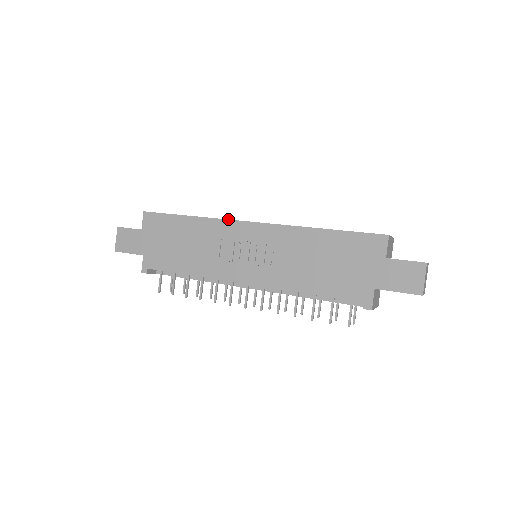
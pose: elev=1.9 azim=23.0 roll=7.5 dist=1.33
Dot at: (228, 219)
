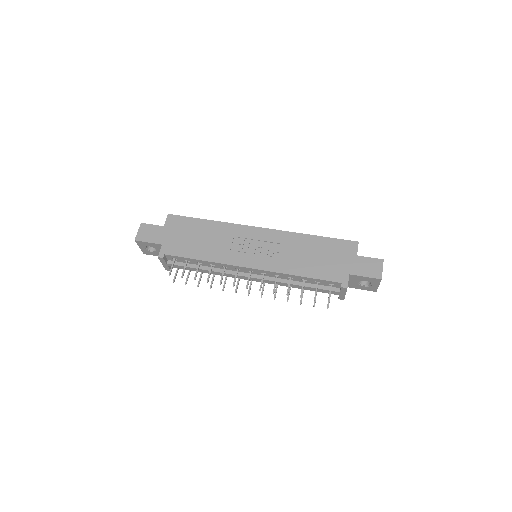
Dot at: occluded
